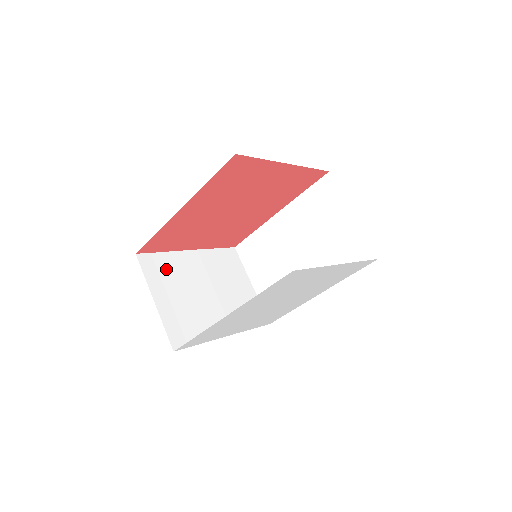
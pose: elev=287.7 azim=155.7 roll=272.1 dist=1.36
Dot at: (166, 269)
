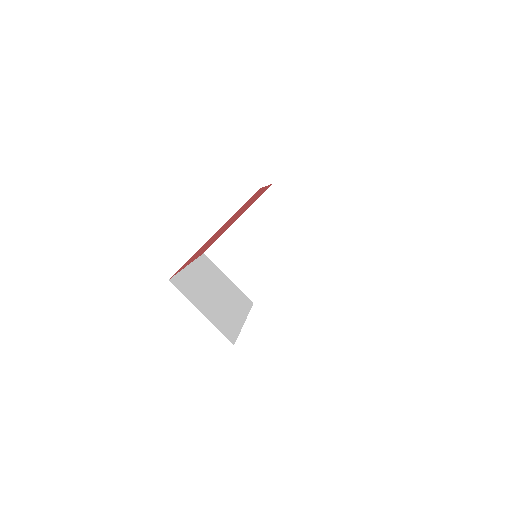
Dot at: (227, 249)
